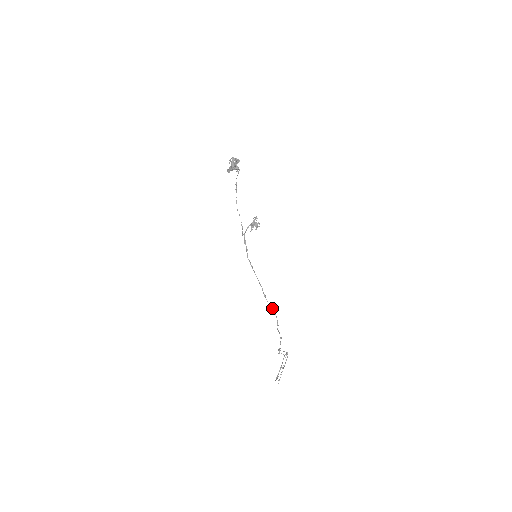
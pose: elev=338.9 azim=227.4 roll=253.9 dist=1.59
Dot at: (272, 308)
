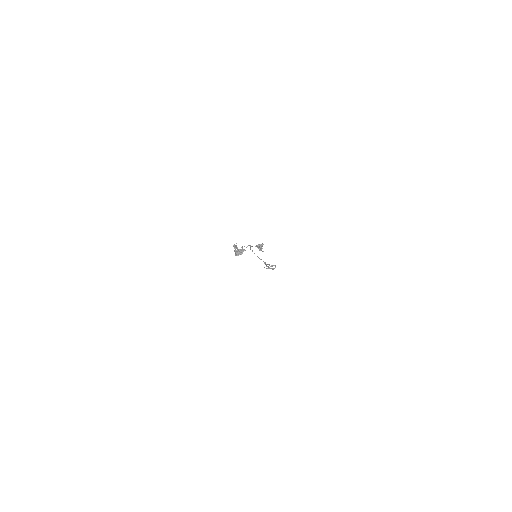
Dot at: (265, 263)
